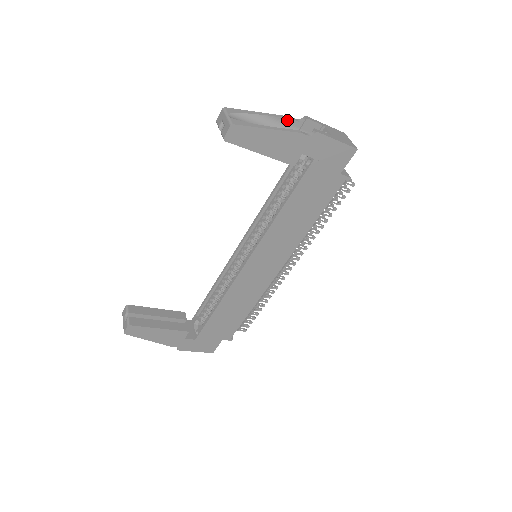
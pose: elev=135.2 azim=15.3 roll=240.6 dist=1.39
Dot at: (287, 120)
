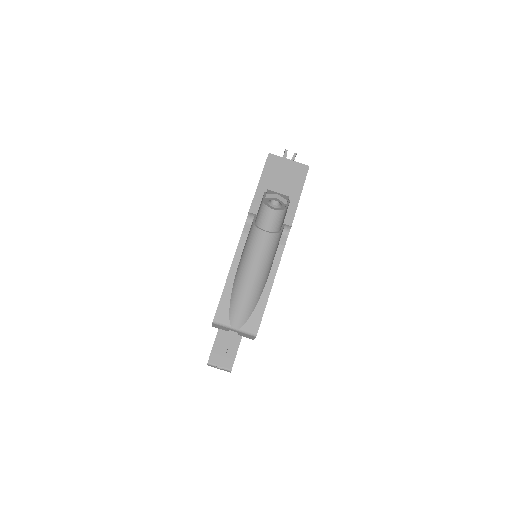
Dot at: (246, 240)
